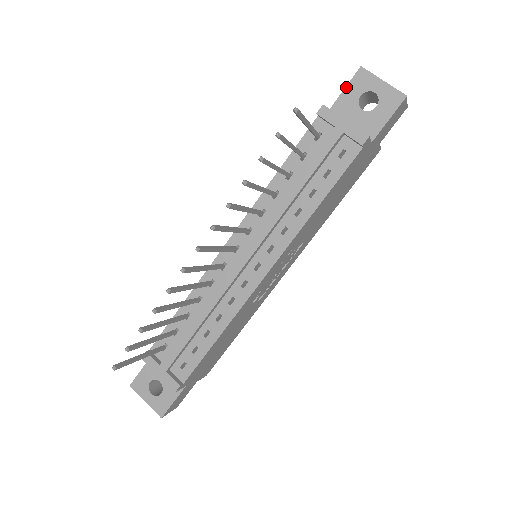
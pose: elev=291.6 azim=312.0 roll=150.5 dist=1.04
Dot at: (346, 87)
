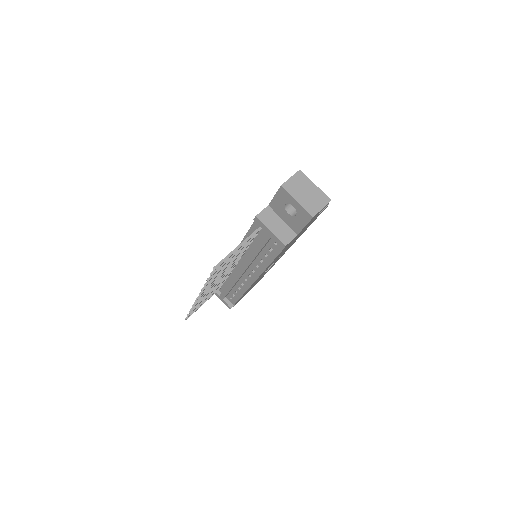
Dot at: (275, 195)
